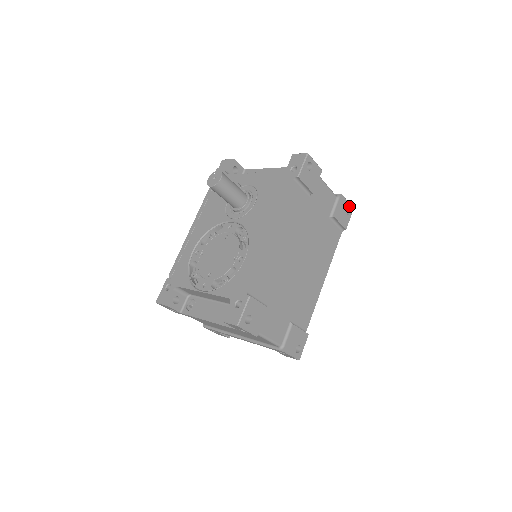
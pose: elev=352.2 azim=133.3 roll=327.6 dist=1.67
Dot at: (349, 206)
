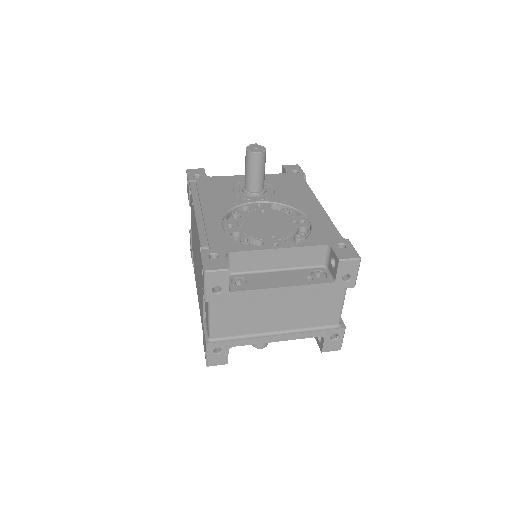
Dot at: occluded
